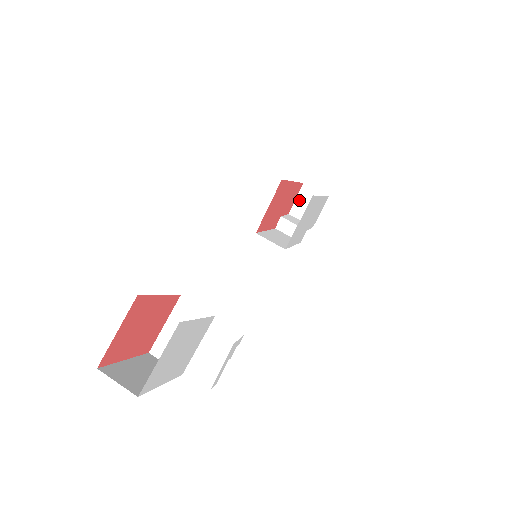
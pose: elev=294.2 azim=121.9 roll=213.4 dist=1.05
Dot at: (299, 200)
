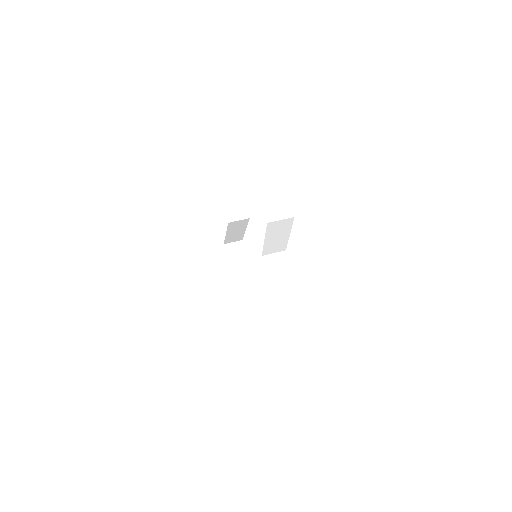
Dot at: (229, 255)
